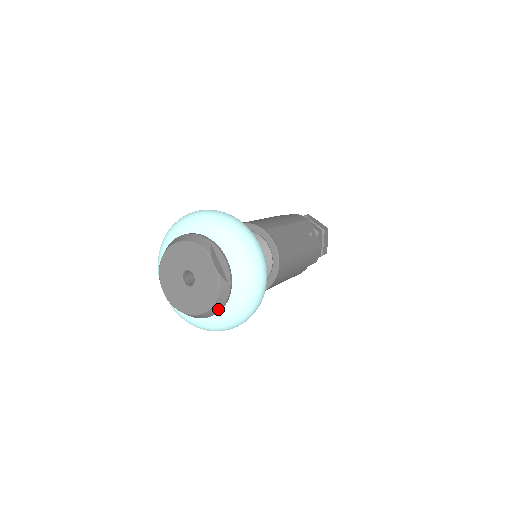
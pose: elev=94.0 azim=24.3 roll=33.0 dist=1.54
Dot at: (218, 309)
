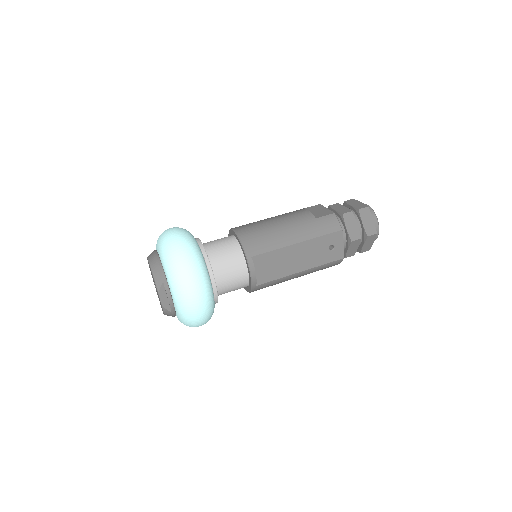
Dot at: occluded
